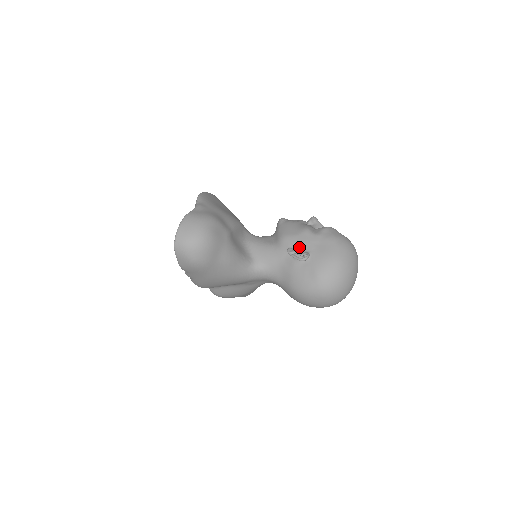
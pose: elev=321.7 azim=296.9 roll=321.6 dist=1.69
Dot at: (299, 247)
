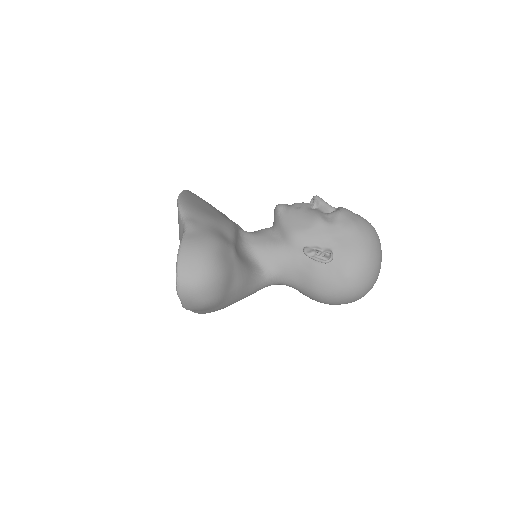
Dot at: (316, 244)
